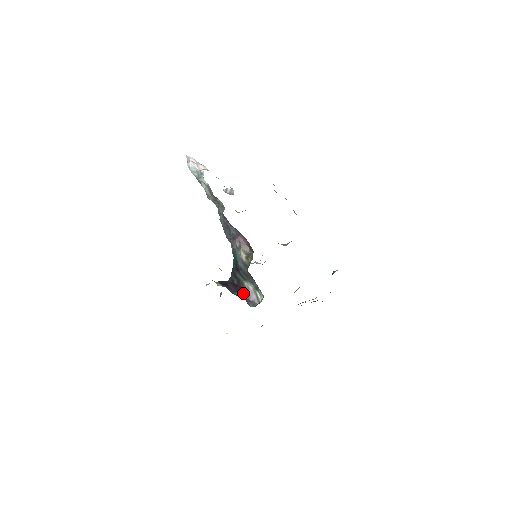
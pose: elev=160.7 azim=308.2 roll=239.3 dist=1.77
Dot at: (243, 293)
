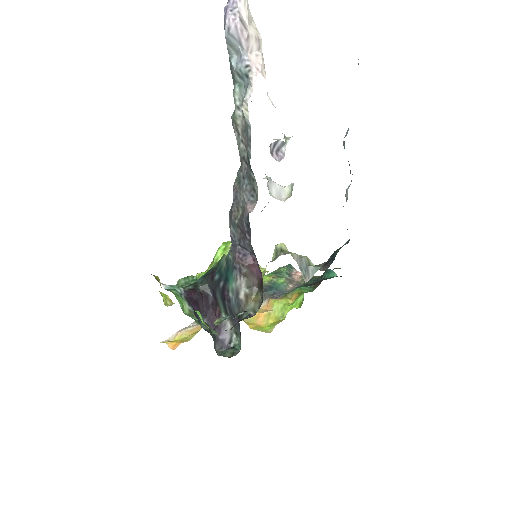
Dot at: (214, 327)
